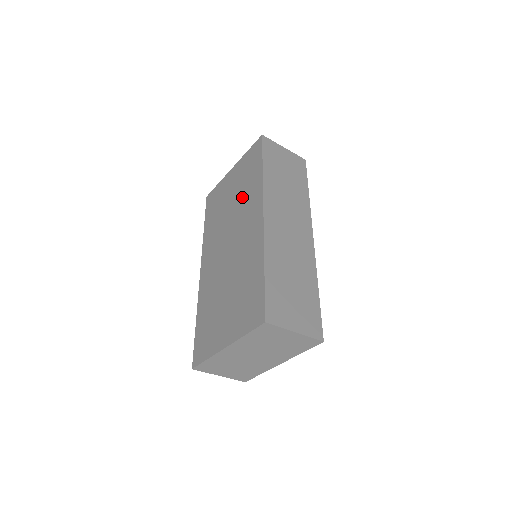
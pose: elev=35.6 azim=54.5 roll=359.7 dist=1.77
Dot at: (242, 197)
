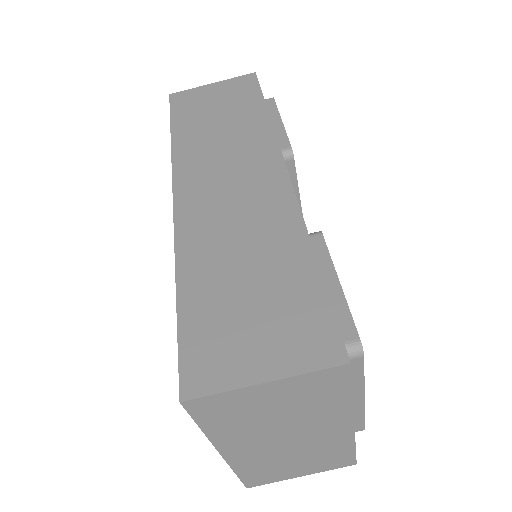
Dot at: occluded
